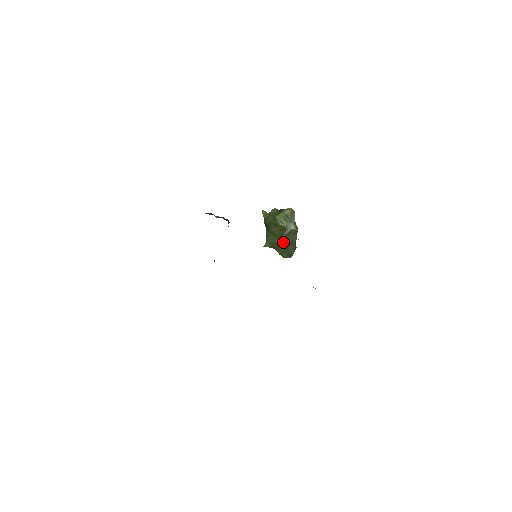
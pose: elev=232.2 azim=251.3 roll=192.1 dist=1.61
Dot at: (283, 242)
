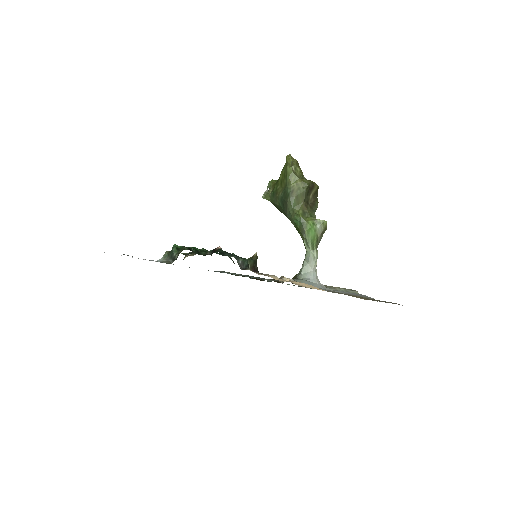
Dot at: occluded
